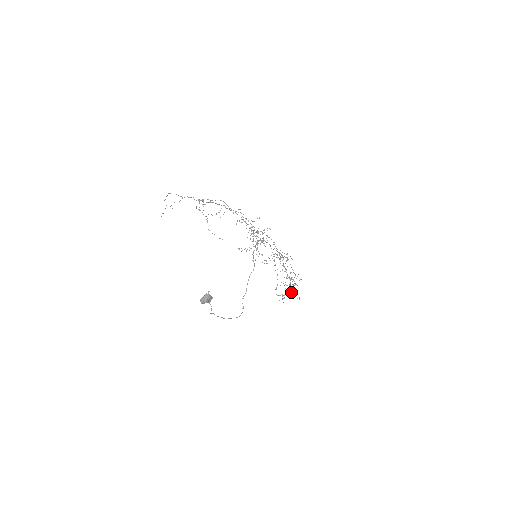
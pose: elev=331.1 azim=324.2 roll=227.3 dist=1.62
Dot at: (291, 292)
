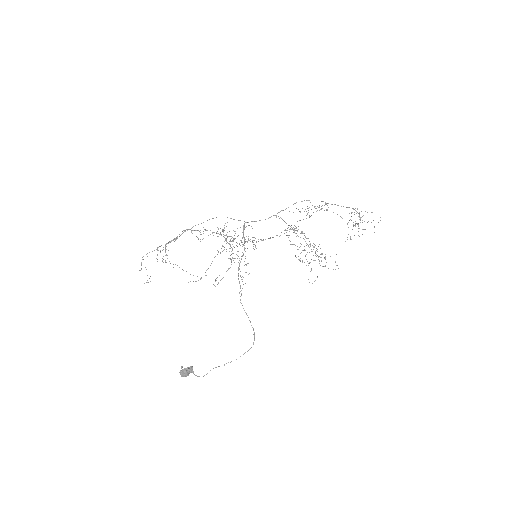
Dot at: (351, 239)
